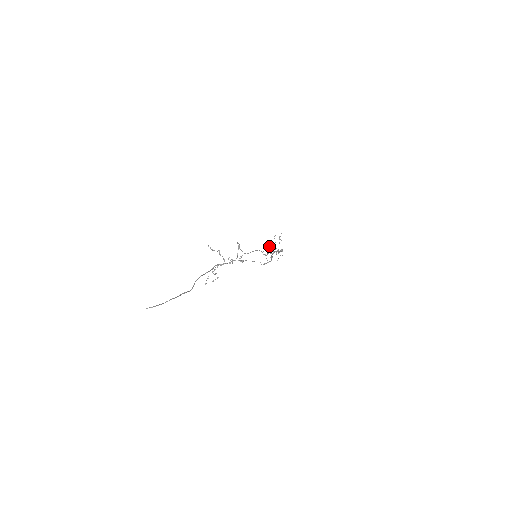
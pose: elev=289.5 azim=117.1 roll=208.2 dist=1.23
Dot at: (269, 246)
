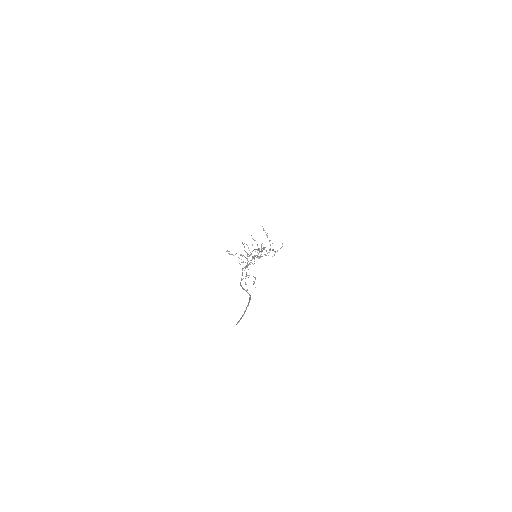
Dot at: occluded
